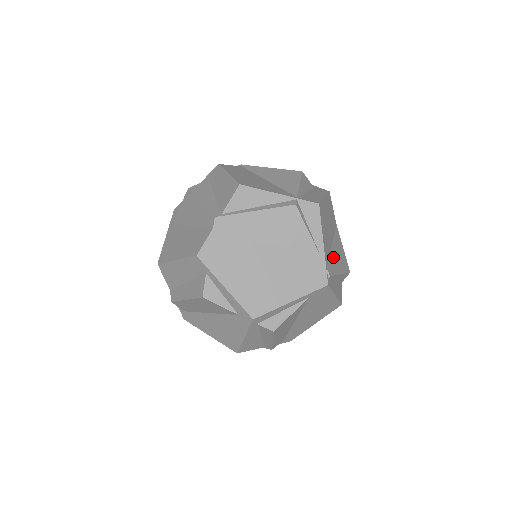
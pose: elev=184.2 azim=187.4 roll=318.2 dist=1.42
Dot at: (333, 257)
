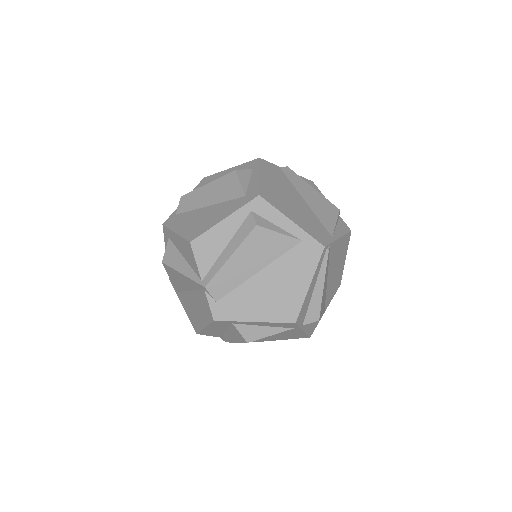
Dot at: occluded
